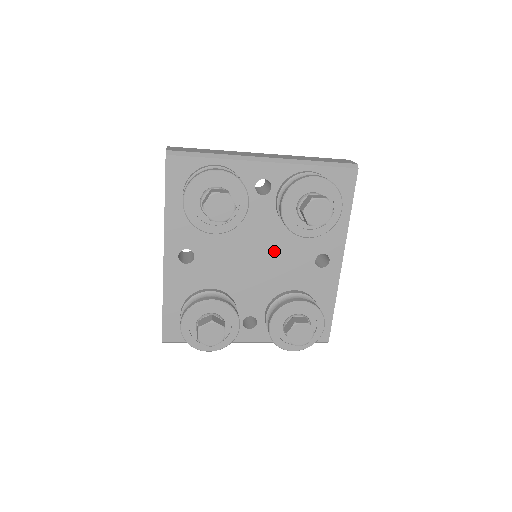
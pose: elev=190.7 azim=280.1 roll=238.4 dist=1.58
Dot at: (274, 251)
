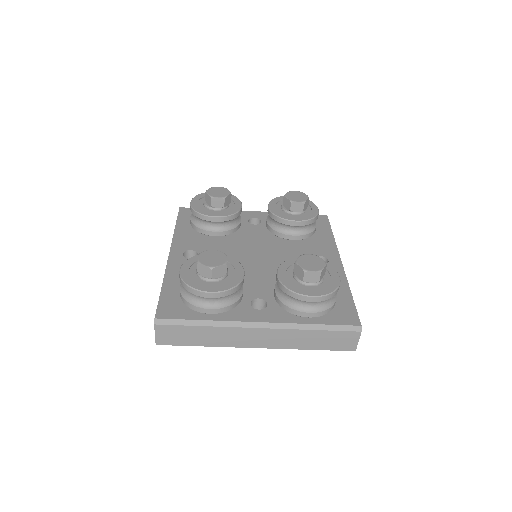
Dot at: (272, 253)
